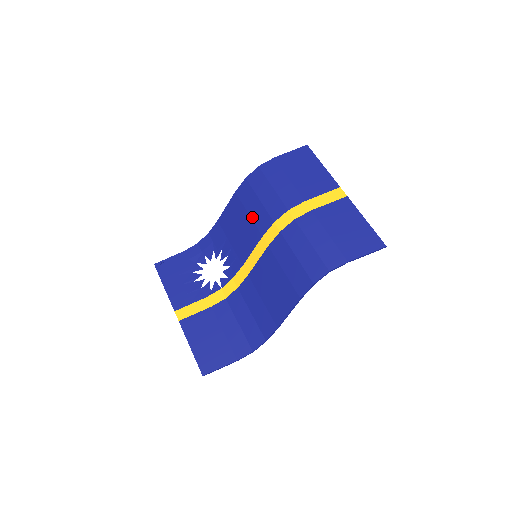
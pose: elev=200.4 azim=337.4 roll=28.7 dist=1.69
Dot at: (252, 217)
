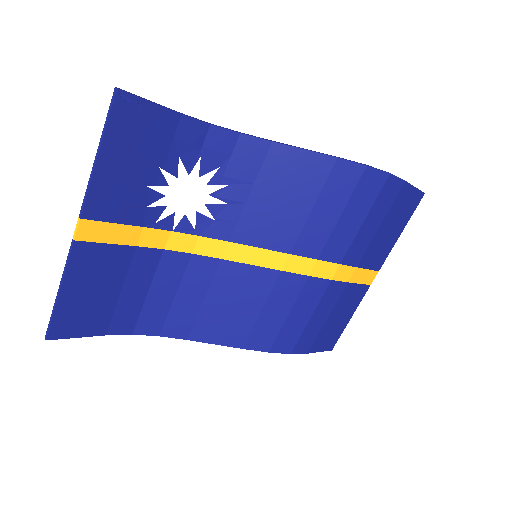
Dot at: (310, 219)
